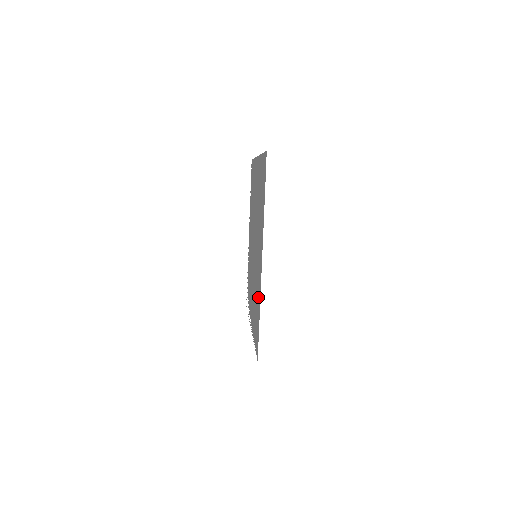
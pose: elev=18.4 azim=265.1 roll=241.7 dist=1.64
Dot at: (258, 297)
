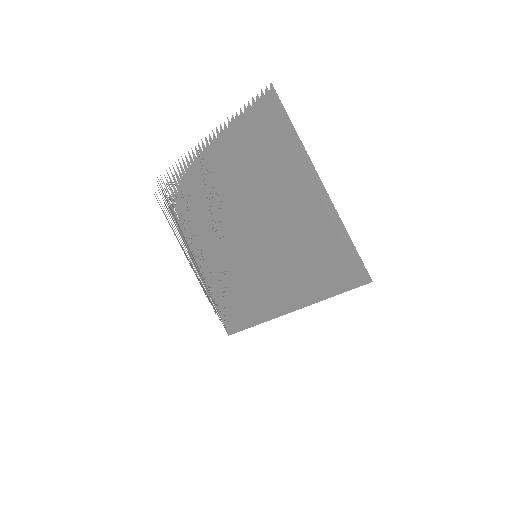
Dot at: (256, 308)
